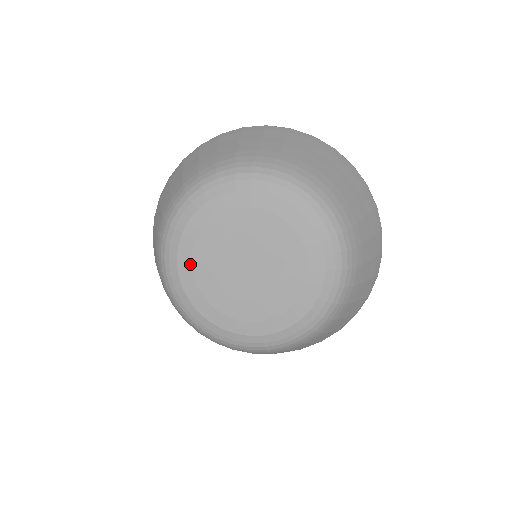
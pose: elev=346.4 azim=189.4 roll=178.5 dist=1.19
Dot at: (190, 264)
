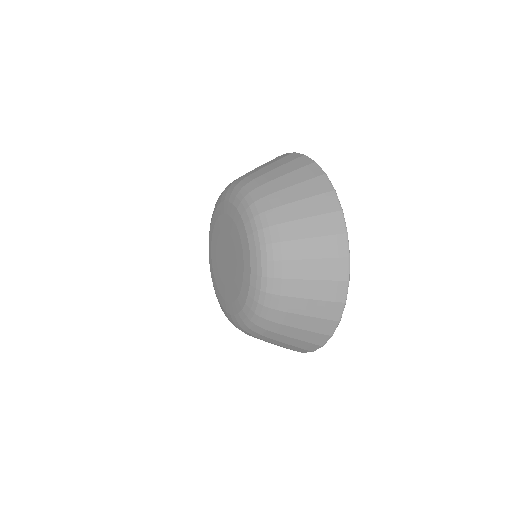
Dot at: (217, 217)
